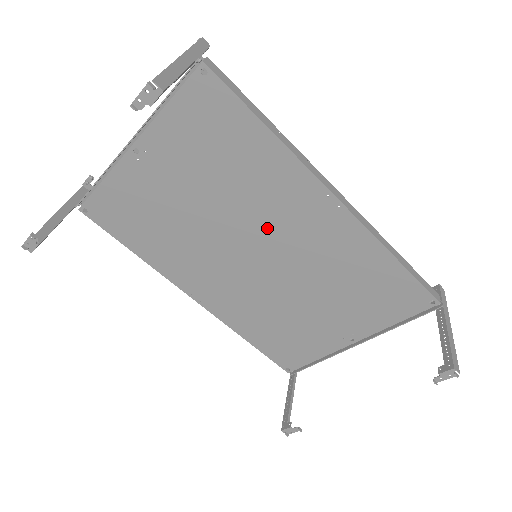
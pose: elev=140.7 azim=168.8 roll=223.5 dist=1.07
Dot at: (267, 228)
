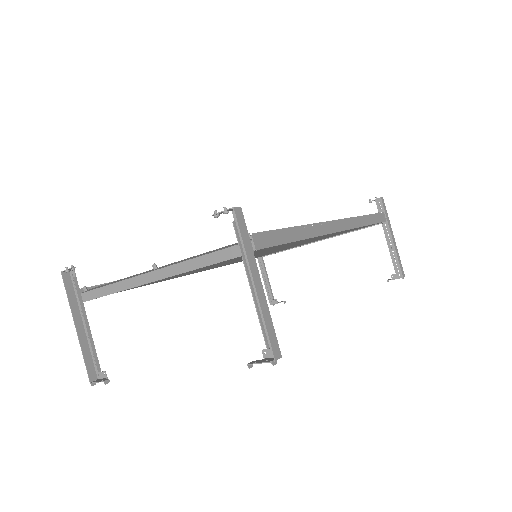
Dot at: (272, 250)
